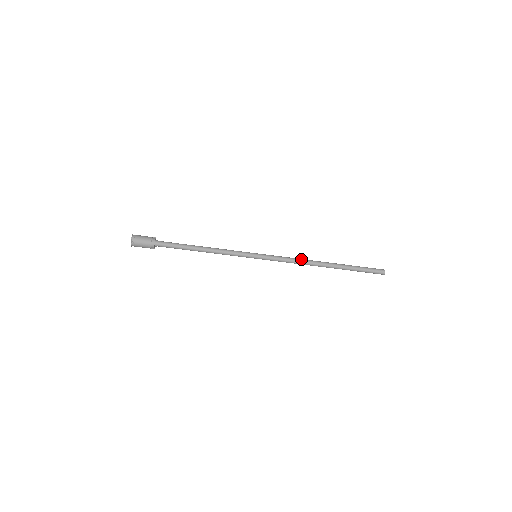
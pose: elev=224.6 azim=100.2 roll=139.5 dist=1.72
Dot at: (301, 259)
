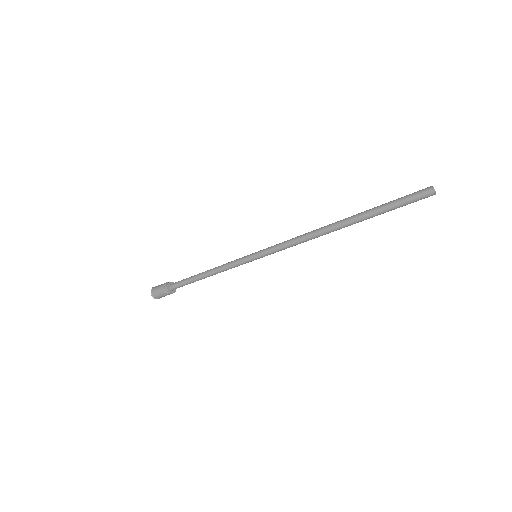
Dot at: (305, 233)
